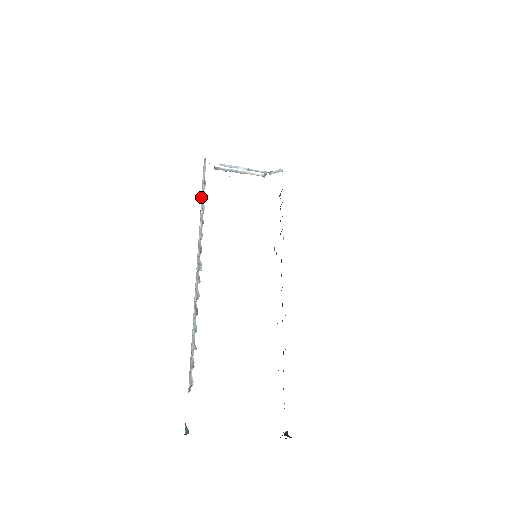
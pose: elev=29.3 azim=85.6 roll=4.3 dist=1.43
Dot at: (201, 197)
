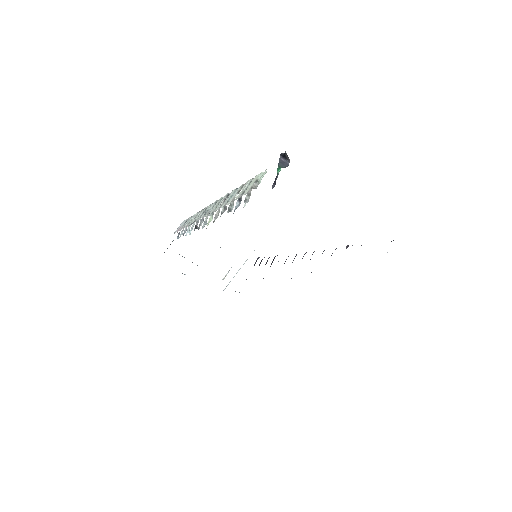
Dot at: (183, 227)
